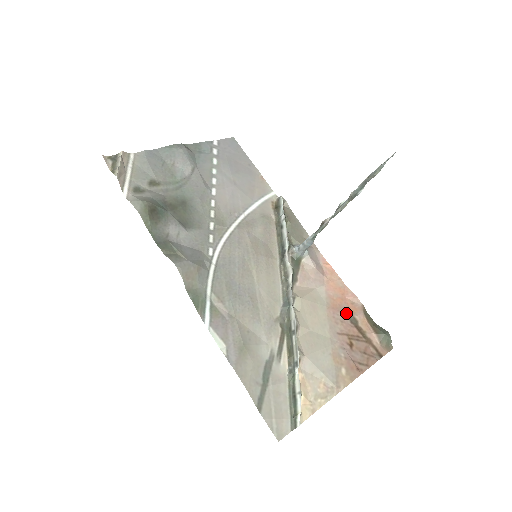
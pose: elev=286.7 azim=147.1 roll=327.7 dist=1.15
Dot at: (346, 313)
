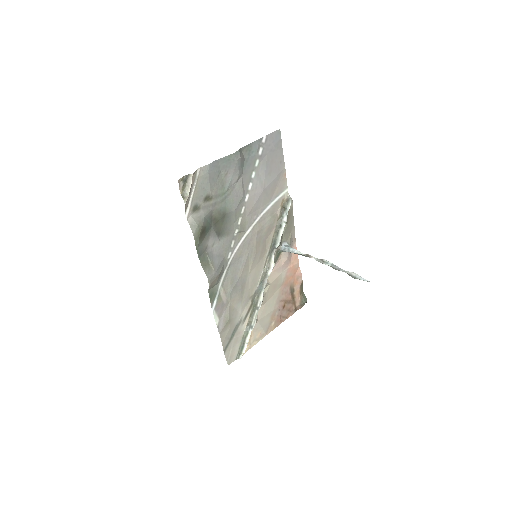
Dot at: (291, 286)
